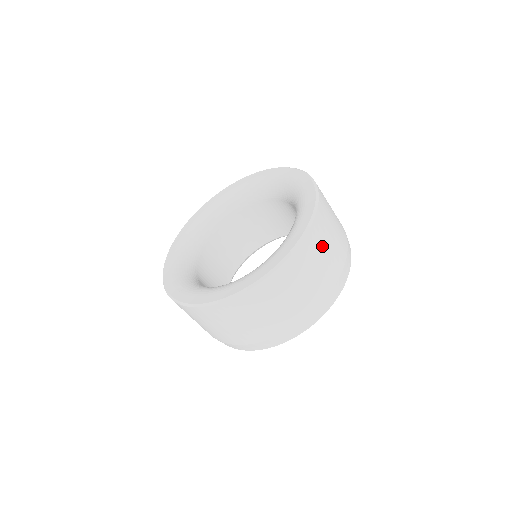
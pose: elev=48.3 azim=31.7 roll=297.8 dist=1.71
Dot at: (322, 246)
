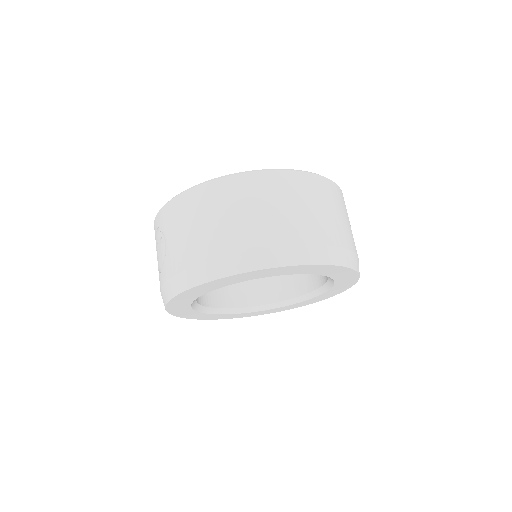
Dot at: occluded
